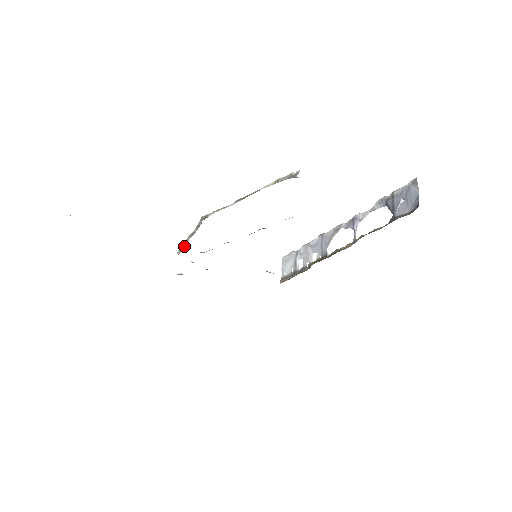
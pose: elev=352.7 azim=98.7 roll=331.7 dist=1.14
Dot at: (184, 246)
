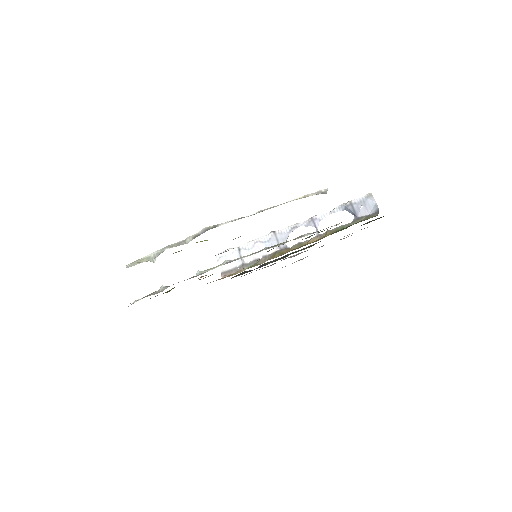
Dot at: (155, 258)
